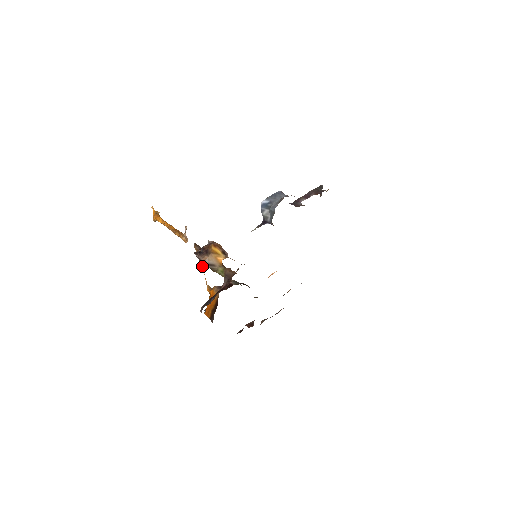
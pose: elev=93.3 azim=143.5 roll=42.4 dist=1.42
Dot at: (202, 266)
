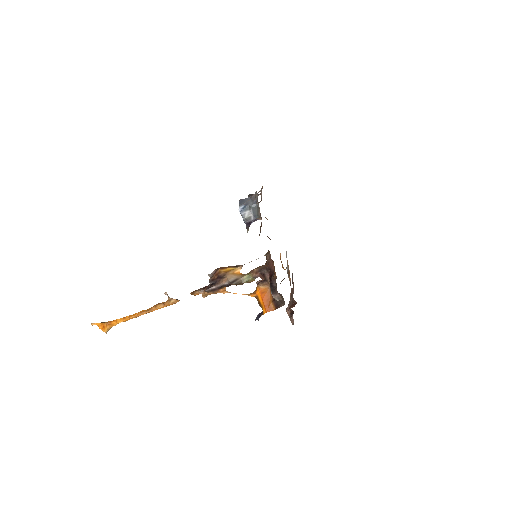
Dot at: (223, 292)
